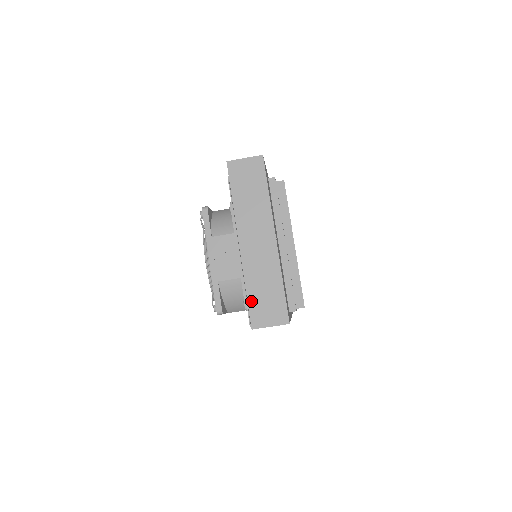
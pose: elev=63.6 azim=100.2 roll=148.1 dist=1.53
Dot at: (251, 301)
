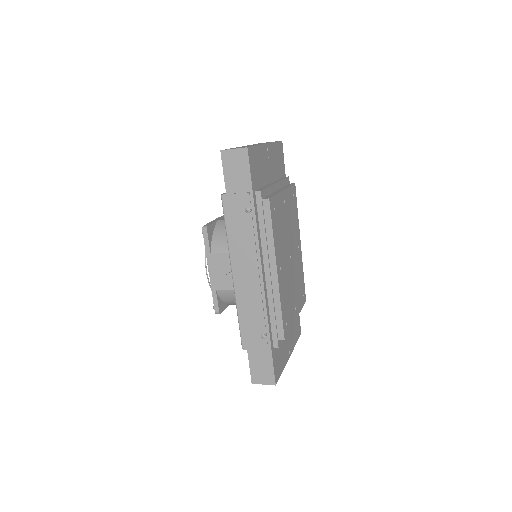
Dot at: occluded
